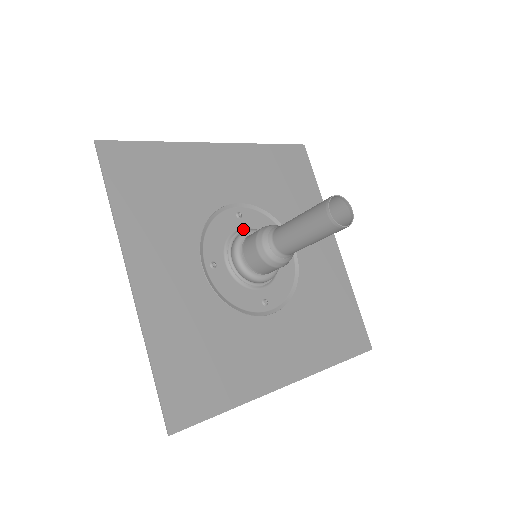
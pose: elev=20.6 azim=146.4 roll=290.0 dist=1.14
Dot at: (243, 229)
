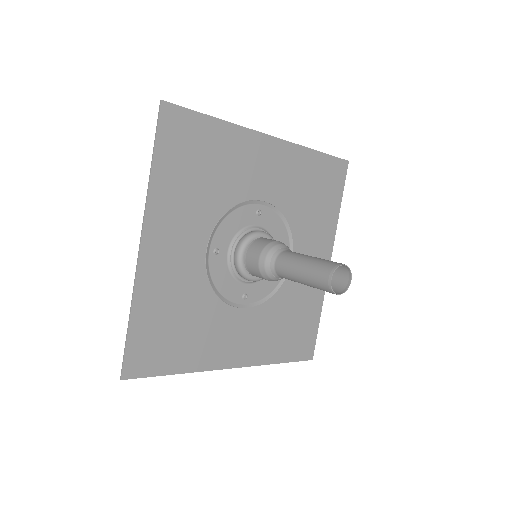
Dot at: (256, 227)
